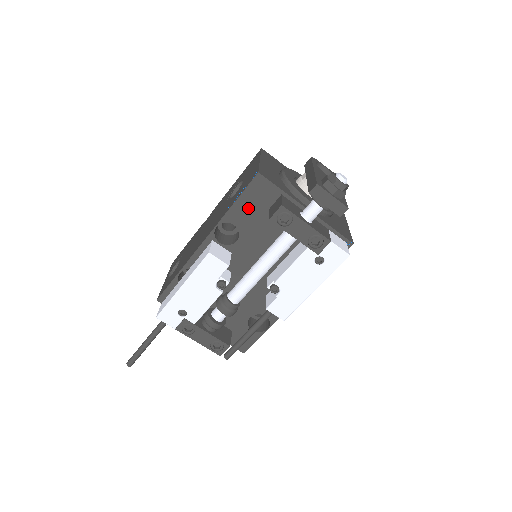
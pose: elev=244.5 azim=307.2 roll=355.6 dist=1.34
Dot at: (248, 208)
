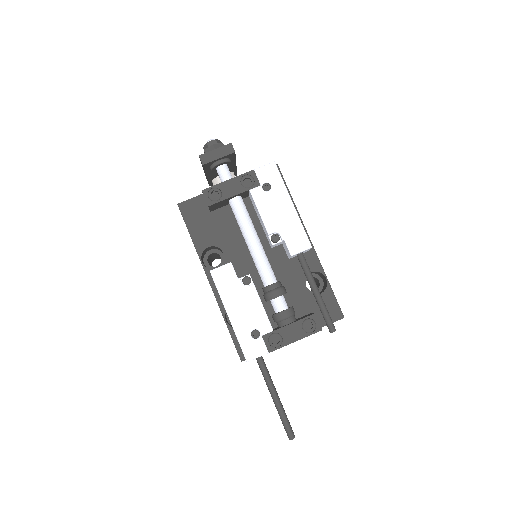
Dot at: (201, 228)
